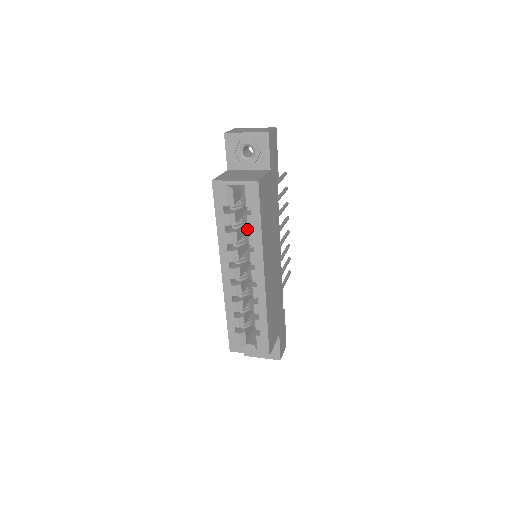
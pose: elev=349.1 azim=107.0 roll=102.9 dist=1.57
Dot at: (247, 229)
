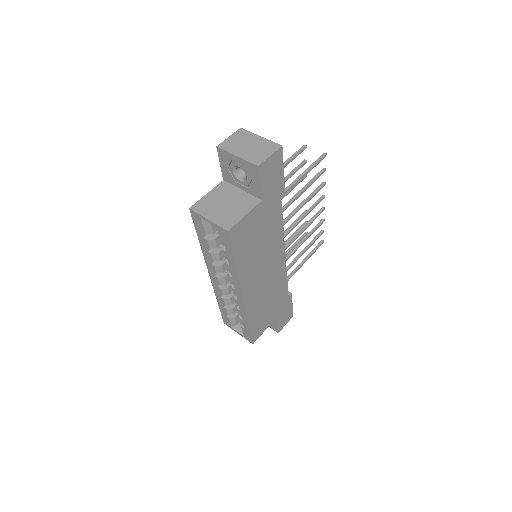
Dot at: occluded
